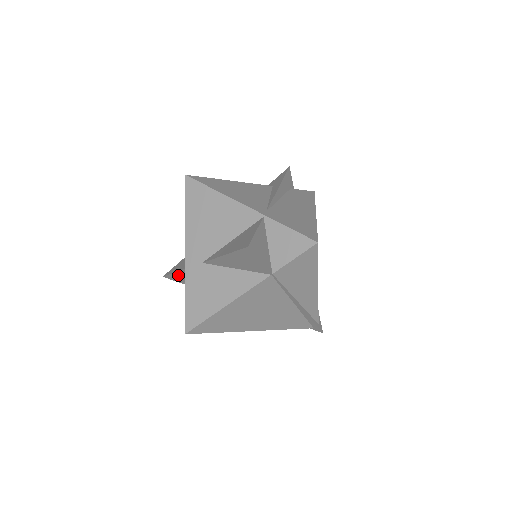
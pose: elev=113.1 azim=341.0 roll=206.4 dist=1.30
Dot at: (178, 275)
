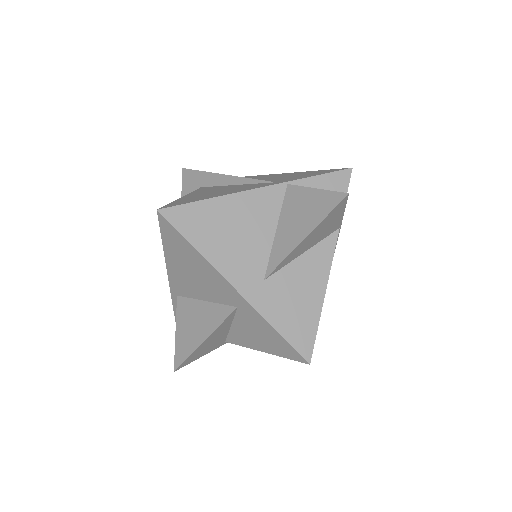
Dot at: (204, 344)
